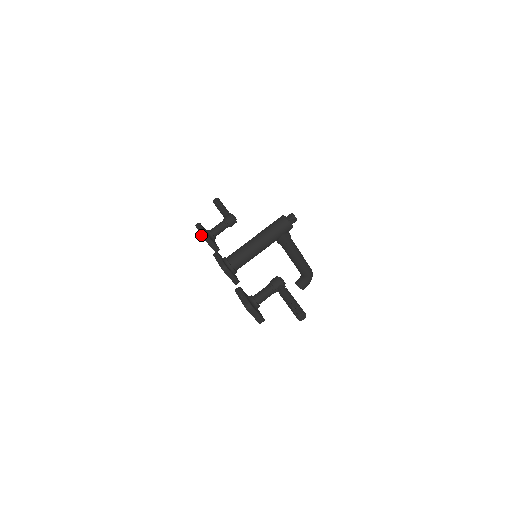
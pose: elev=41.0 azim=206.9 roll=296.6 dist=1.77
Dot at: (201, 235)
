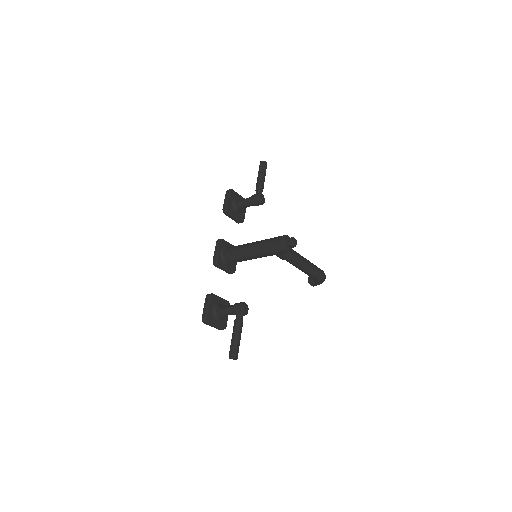
Dot at: occluded
